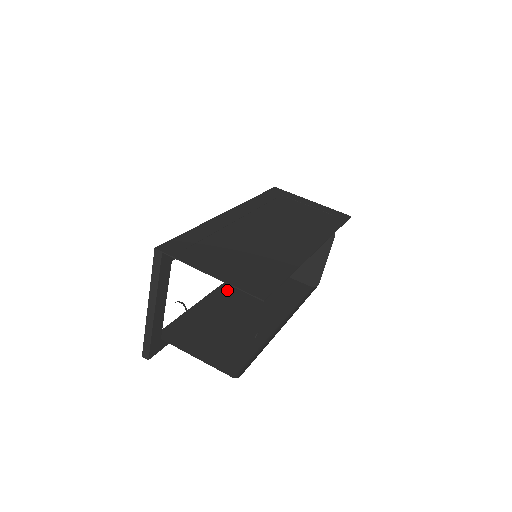
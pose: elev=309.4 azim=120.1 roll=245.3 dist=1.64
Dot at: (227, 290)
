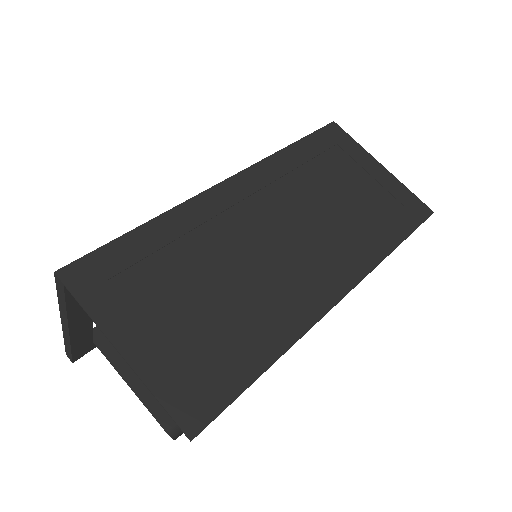
Dot at: occluded
